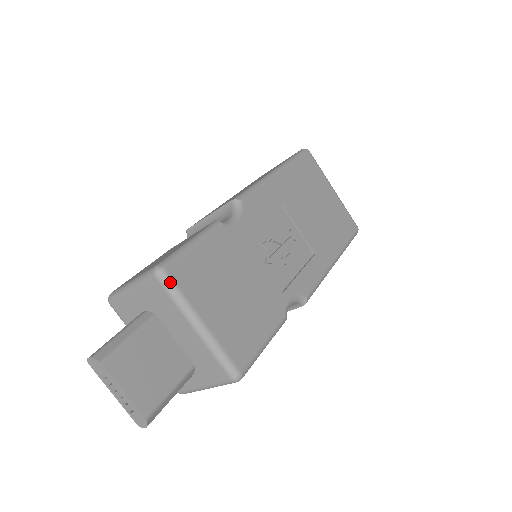
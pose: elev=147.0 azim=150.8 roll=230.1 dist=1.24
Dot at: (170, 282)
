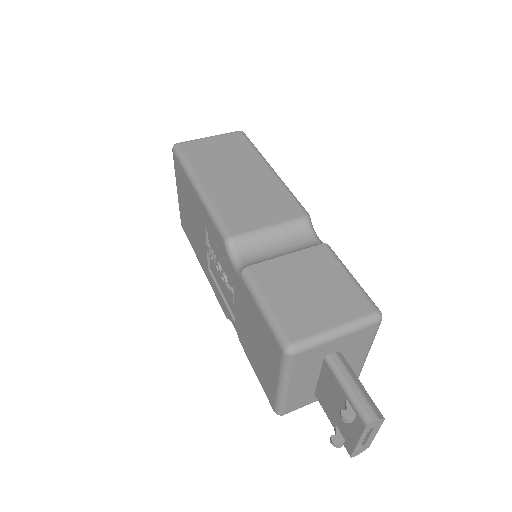
Dot at: (380, 323)
